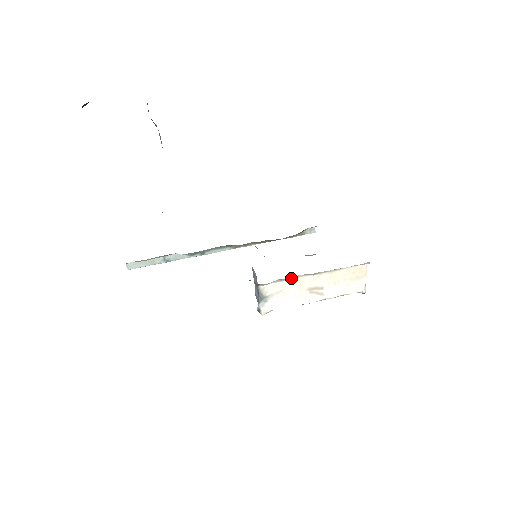
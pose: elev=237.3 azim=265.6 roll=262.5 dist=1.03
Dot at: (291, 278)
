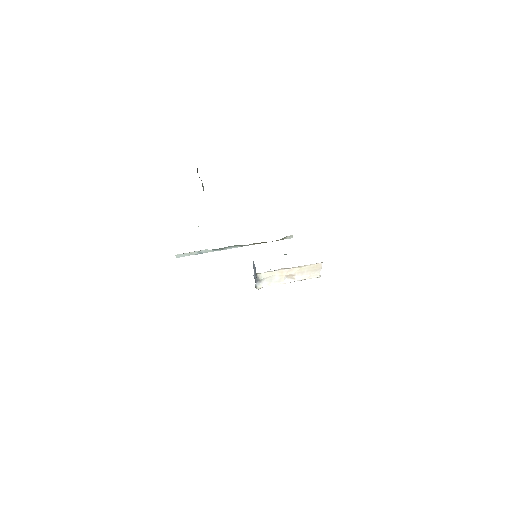
Dot at: (276, 270)
